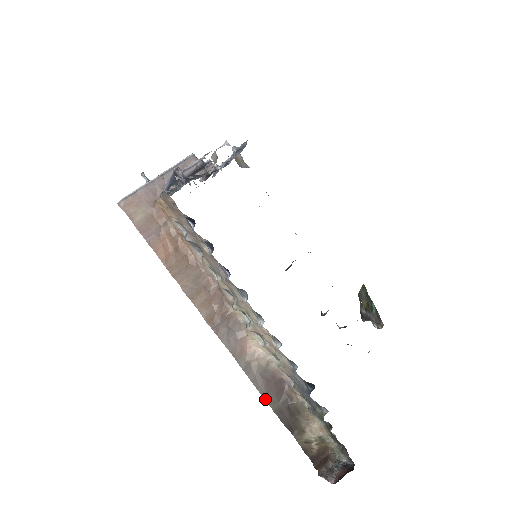
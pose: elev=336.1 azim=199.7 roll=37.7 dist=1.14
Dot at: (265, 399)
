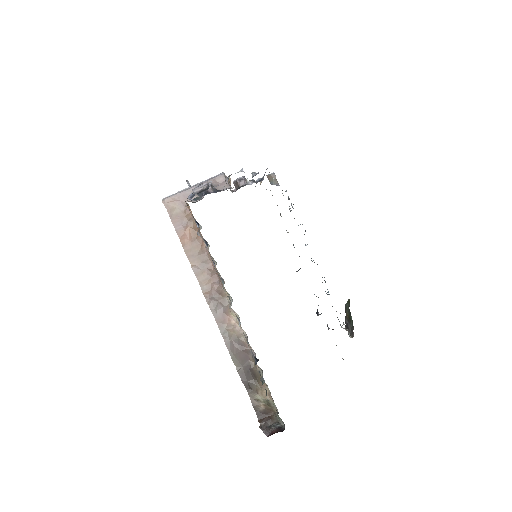
Dot at: (233, 360)
